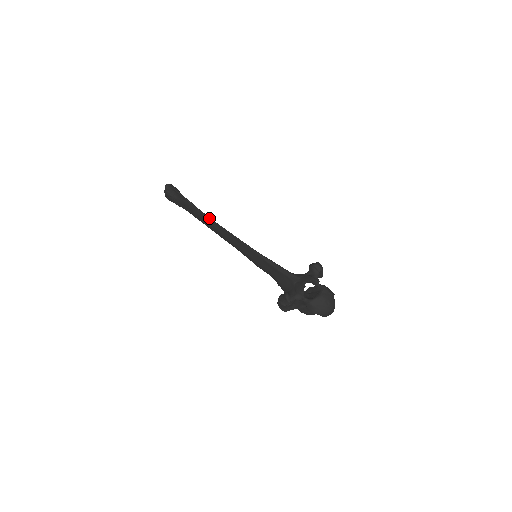
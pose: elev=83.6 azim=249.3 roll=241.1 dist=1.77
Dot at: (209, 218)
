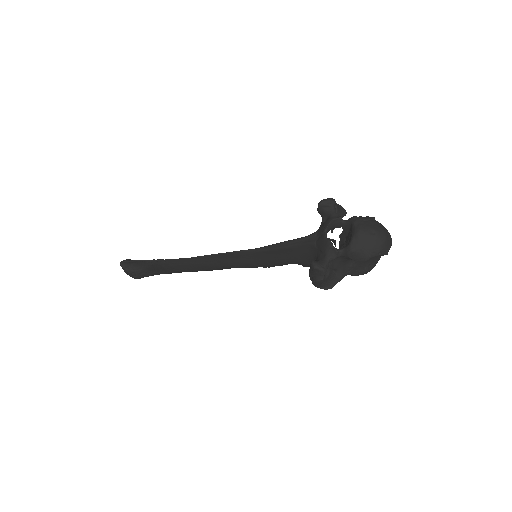
Dot at: (180, 259)
